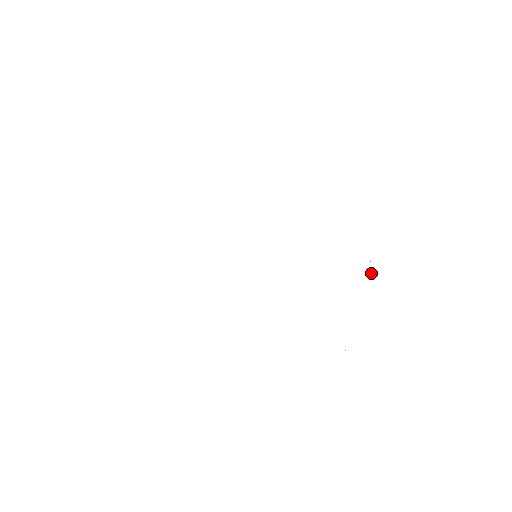
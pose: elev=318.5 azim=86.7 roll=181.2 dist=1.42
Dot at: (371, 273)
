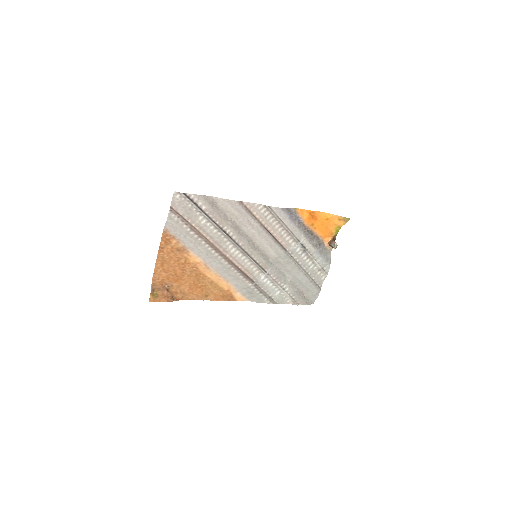
Dot at: (332, 240)
